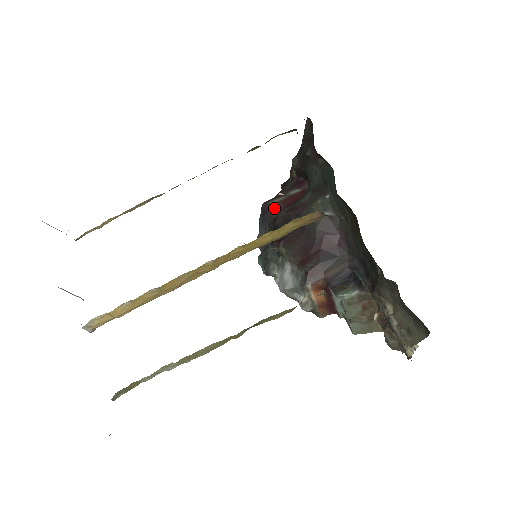
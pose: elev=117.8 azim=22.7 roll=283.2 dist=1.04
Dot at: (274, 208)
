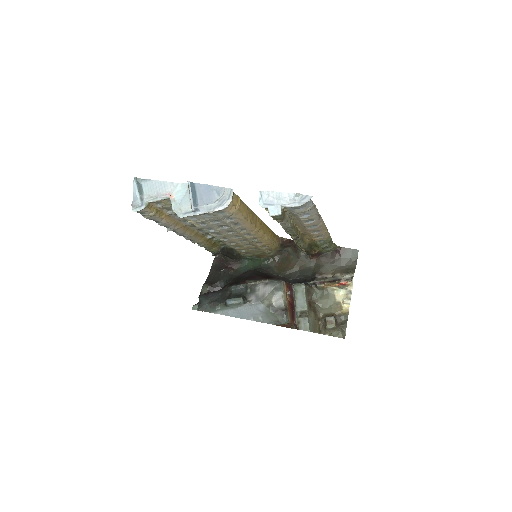
Dot at: occluded
